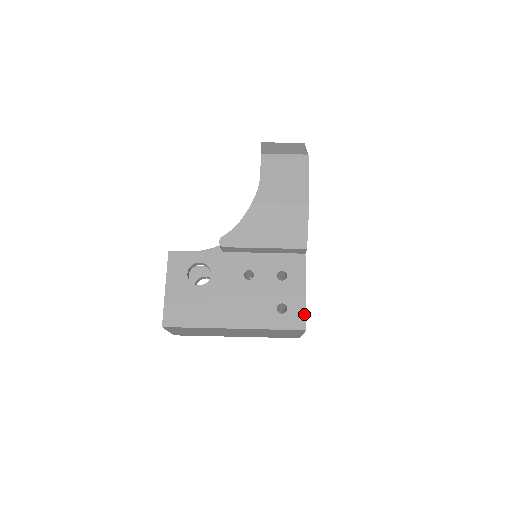
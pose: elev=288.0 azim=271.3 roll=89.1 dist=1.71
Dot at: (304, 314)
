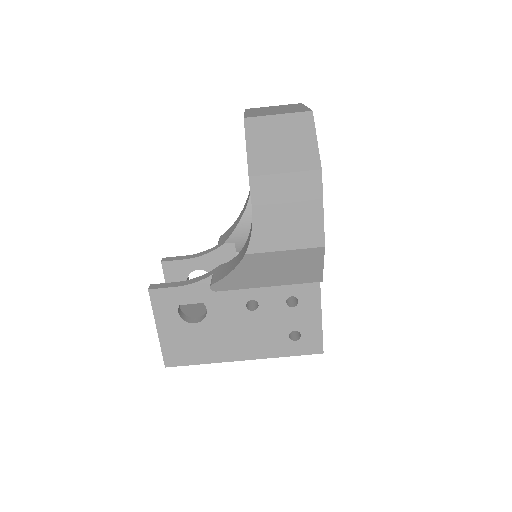
Dot at: (320, 339)
